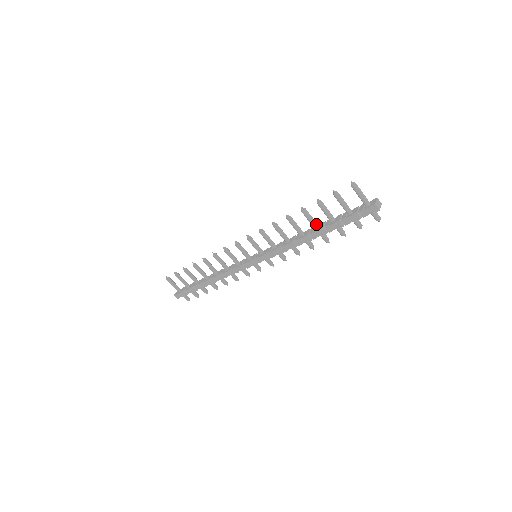
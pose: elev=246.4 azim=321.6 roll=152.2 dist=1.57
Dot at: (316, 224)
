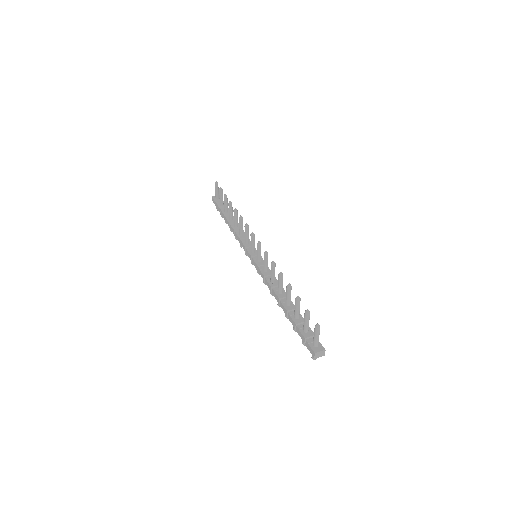
Dot at: (289, 302)
